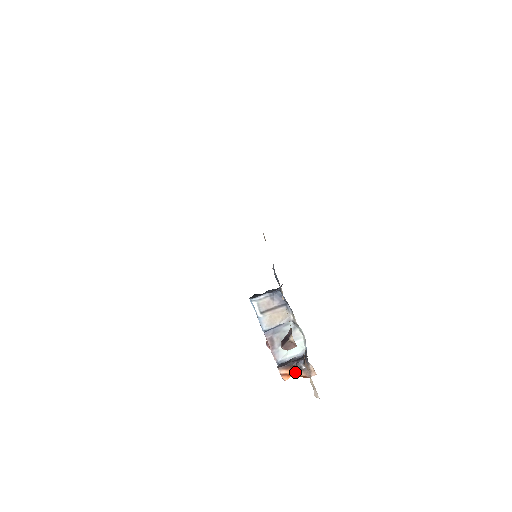
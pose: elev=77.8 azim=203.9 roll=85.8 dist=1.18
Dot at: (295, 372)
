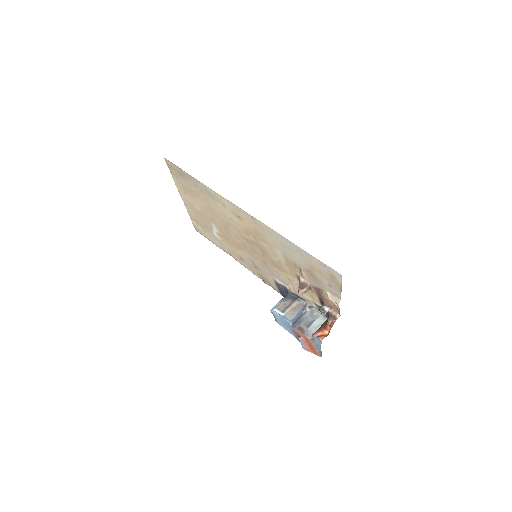
Dot at: (327, 333)
